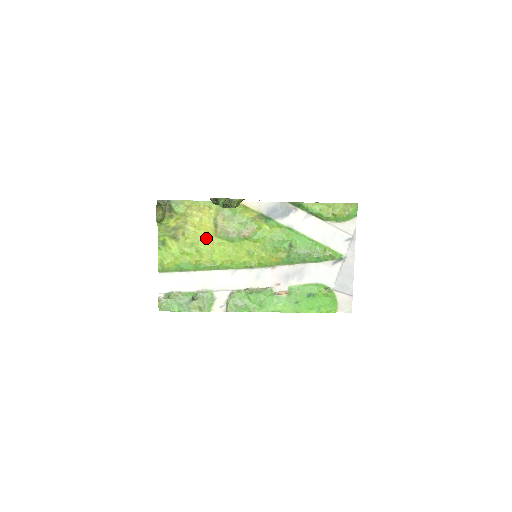
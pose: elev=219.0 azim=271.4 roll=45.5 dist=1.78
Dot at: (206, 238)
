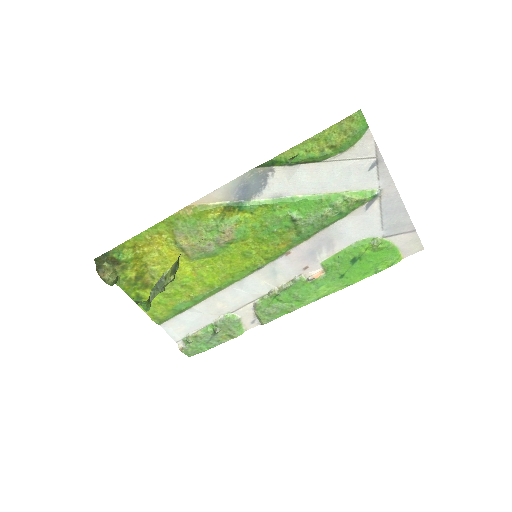
Dot at: (182, 268)
